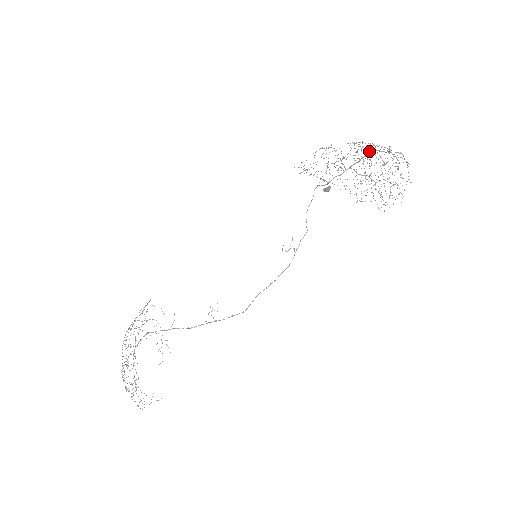
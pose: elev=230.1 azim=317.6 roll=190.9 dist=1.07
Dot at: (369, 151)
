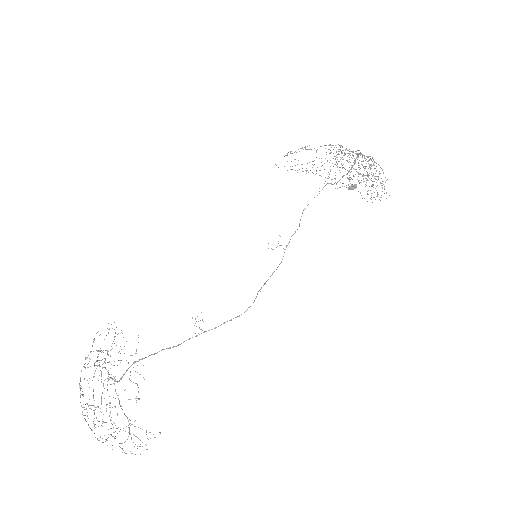
Dot at: occluded
